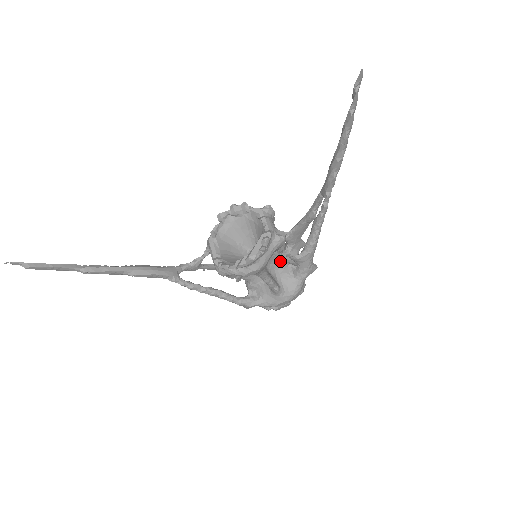
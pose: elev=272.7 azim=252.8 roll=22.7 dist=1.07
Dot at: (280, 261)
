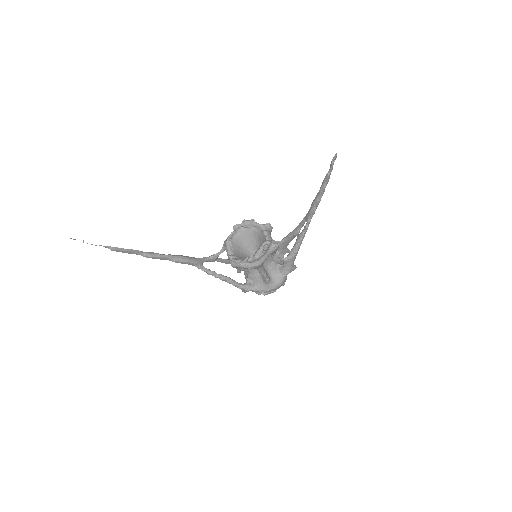
Dot at: (272, 261)
